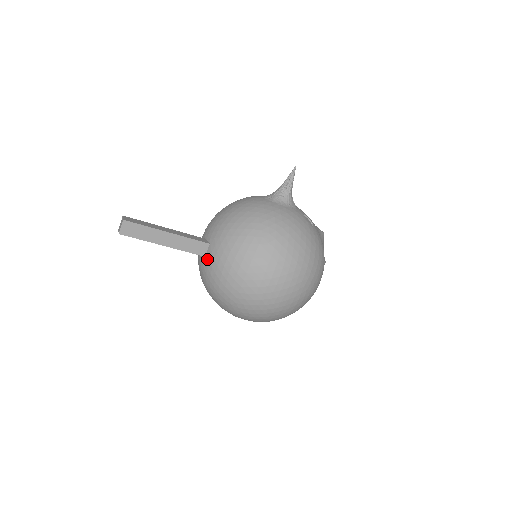
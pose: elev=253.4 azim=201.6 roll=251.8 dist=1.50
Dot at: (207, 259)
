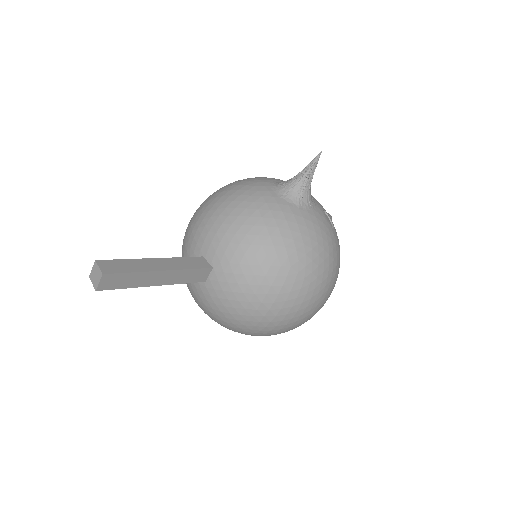
Dot at: (209, 286)
